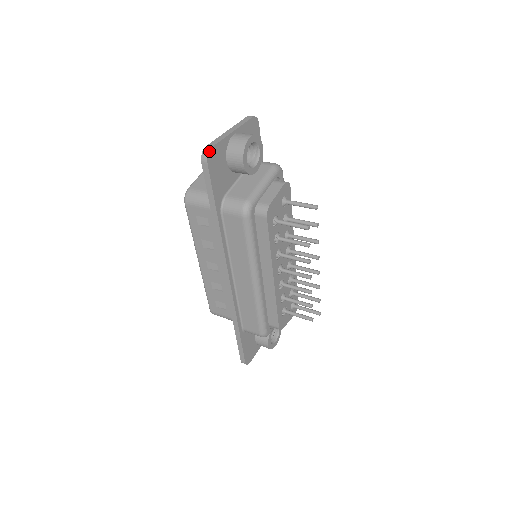
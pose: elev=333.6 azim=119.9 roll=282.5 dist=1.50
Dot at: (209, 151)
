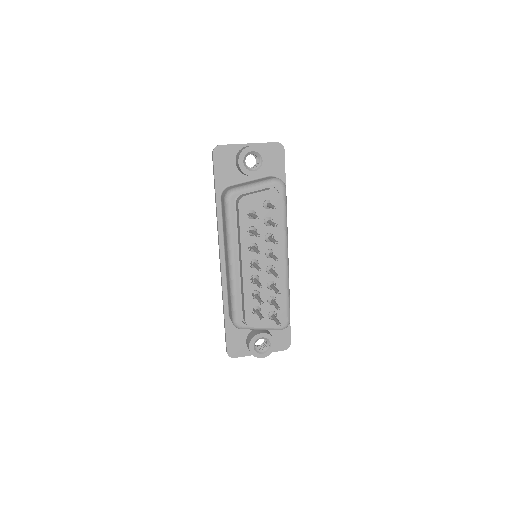
Dot at: (217, 146)
